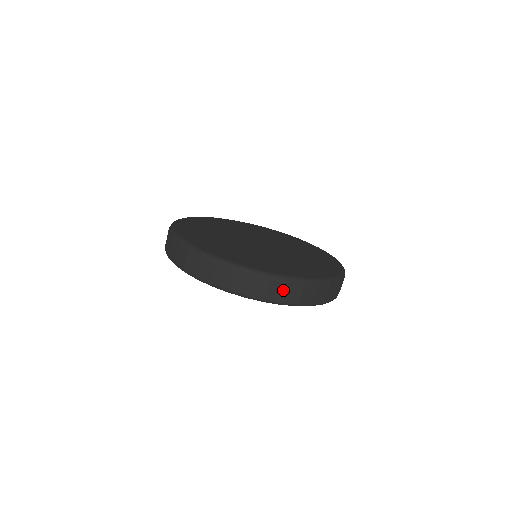
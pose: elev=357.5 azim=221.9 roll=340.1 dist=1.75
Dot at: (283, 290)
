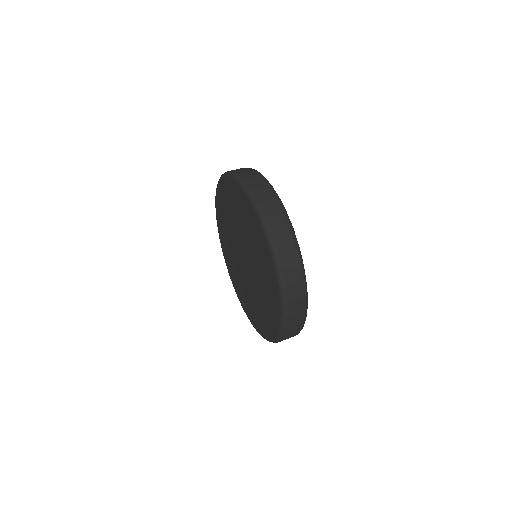
Dot at: (297, 322)
